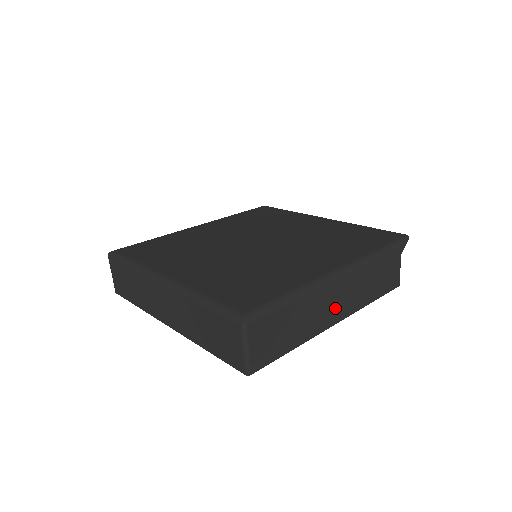
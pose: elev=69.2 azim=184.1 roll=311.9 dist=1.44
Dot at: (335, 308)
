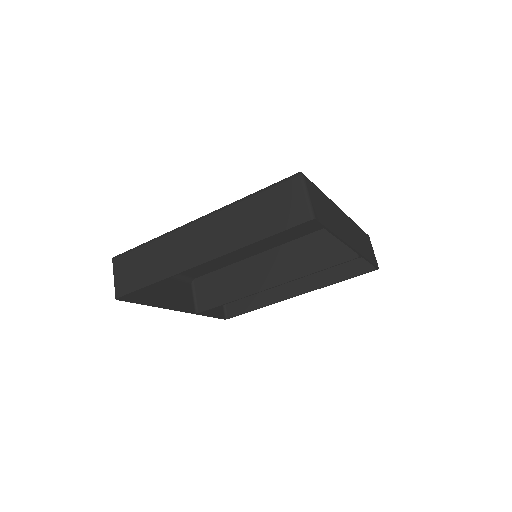
Dot at: (348, 234)
